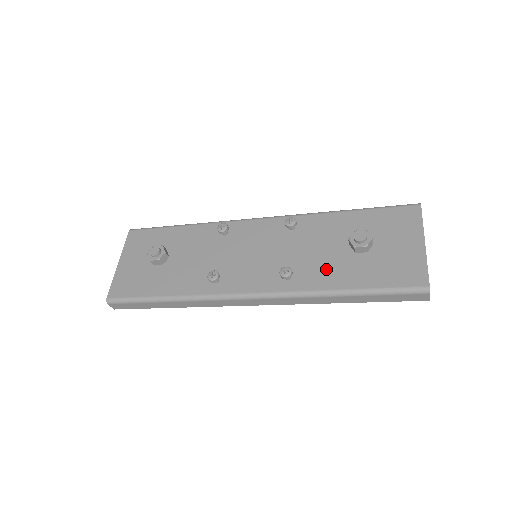
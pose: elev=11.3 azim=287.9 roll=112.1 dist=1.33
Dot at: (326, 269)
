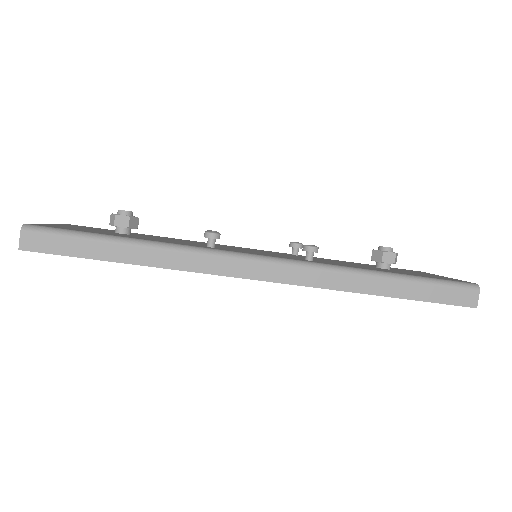
Dot at: (352, 265)
